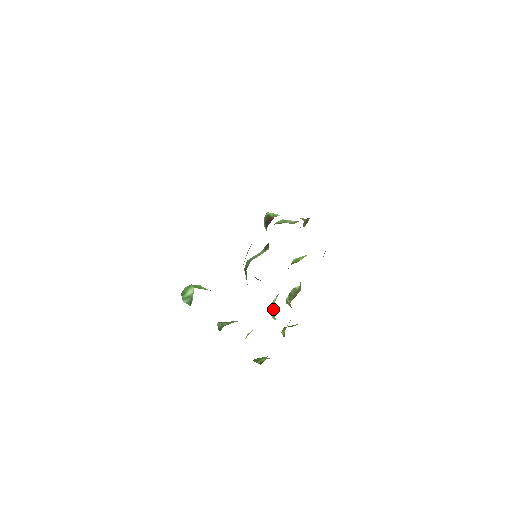
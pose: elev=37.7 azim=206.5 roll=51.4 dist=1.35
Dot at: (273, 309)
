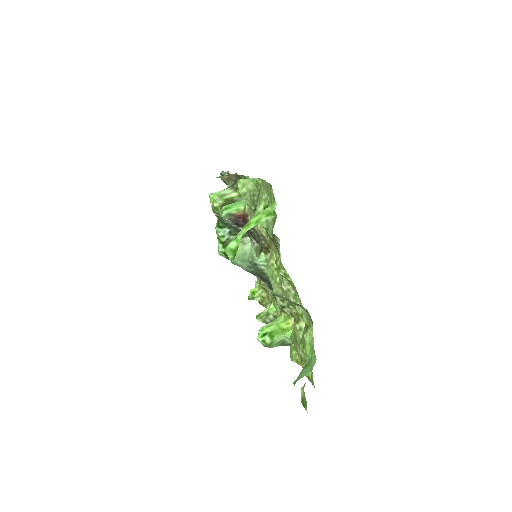
Dot at: occluded
